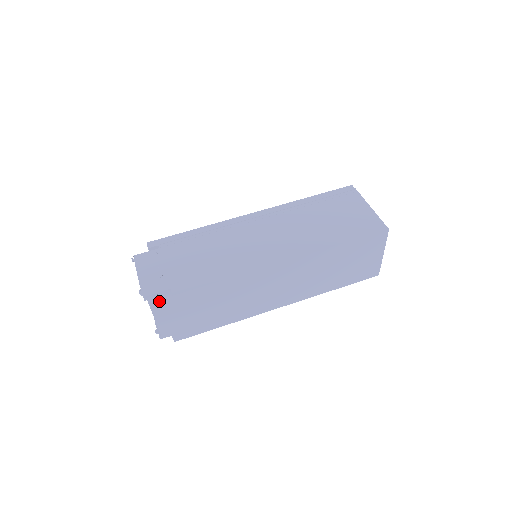
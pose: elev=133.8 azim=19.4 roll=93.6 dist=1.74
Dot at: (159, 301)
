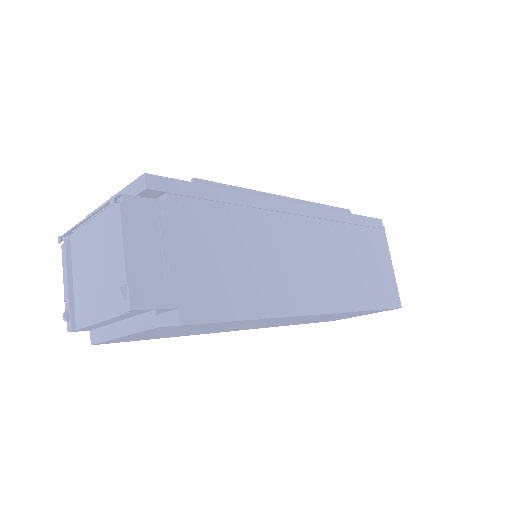
Dot at: (155, 327)
